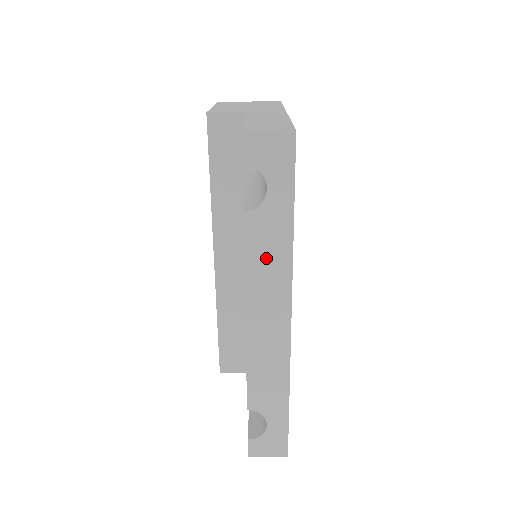
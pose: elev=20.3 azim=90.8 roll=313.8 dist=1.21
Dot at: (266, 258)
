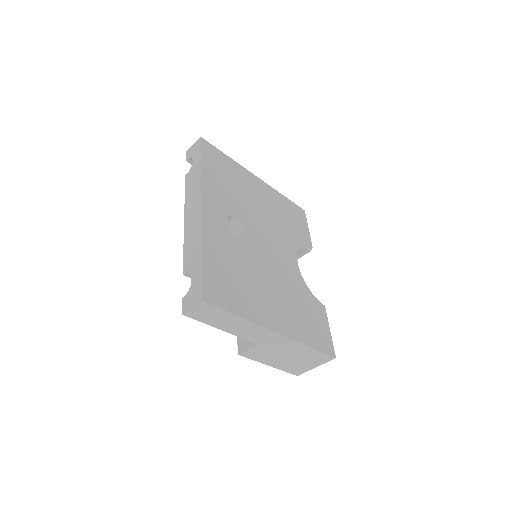
Dot at: (192, 186)
